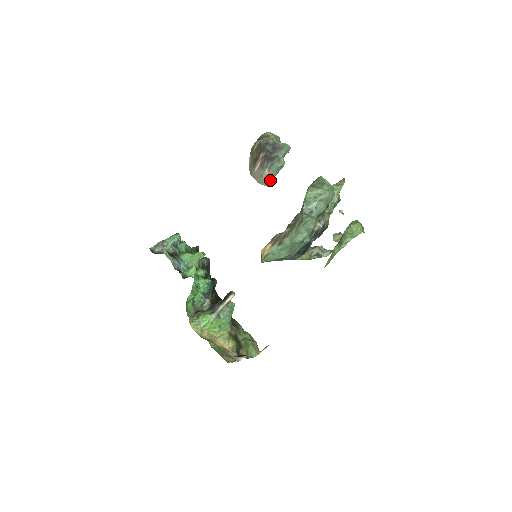
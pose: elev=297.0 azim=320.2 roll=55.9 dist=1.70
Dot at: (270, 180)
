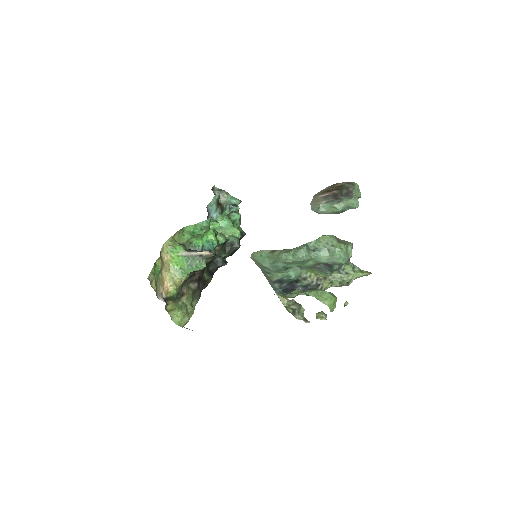
Dot at: (320, 210)
